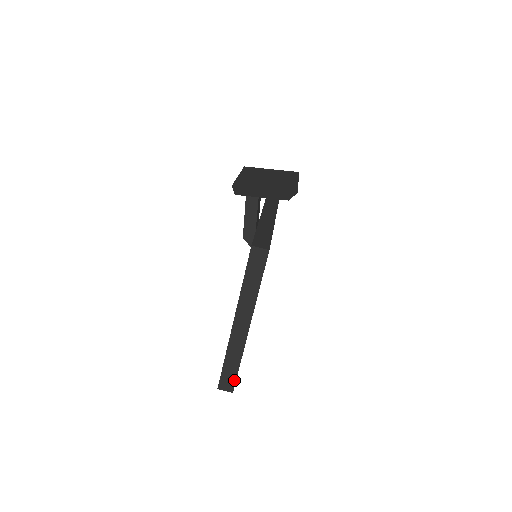
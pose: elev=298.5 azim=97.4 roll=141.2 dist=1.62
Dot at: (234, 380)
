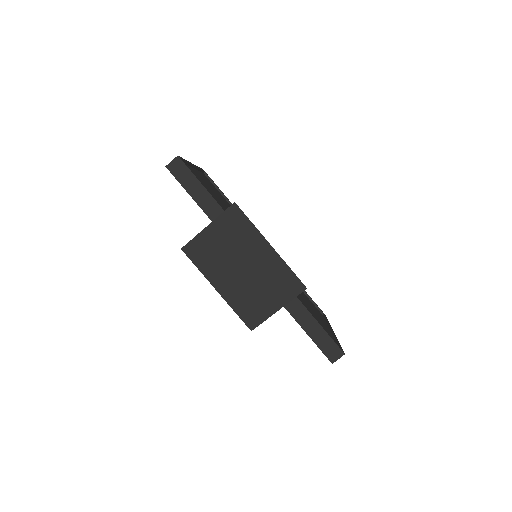
Dot at: occluded
